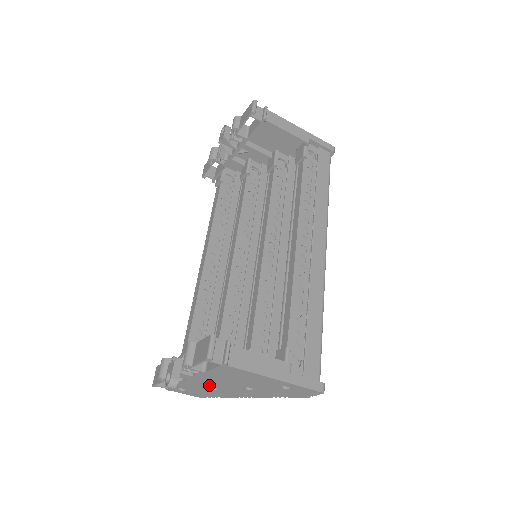
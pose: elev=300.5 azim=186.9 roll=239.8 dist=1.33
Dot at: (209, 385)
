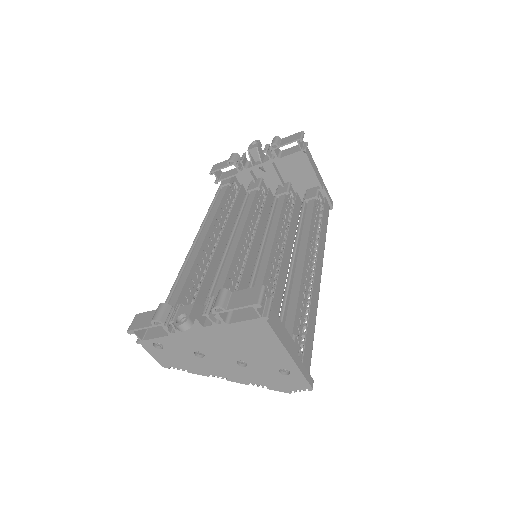
Dot at: (202, 347)
